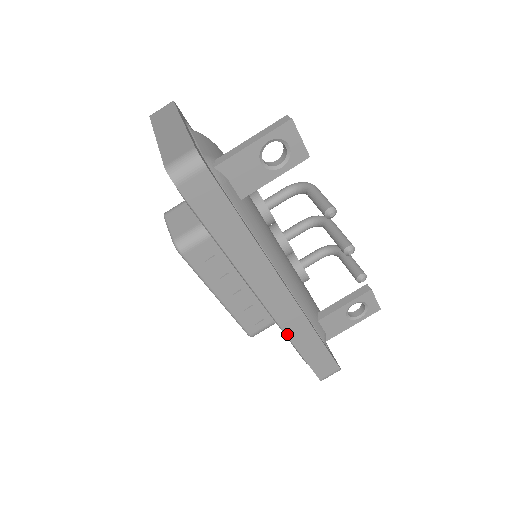
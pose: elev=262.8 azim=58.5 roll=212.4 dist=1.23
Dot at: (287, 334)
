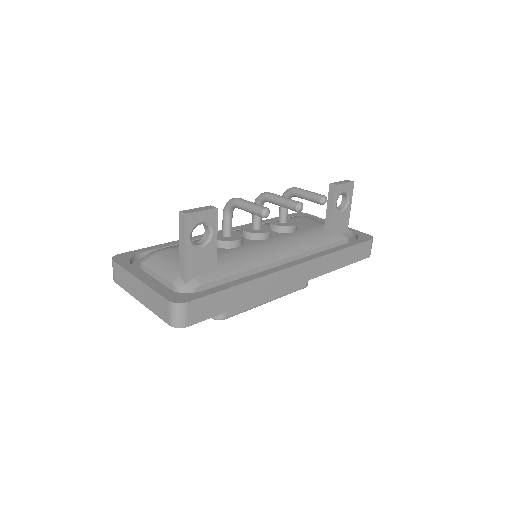
Dot at: occluded
